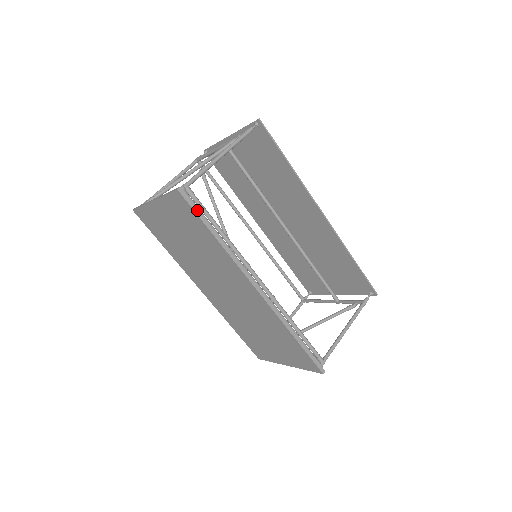
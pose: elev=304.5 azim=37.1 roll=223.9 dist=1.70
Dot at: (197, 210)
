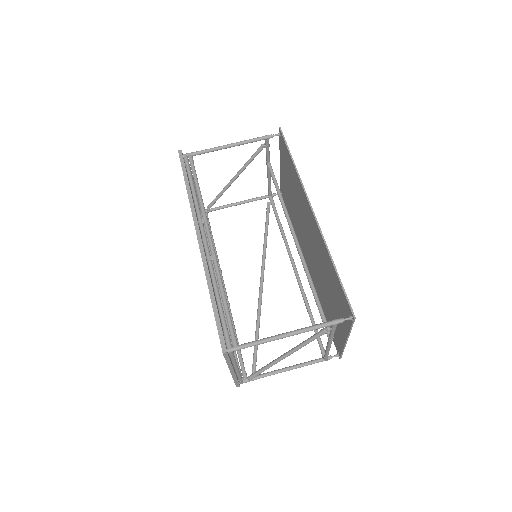
Dot at: (184, 166)
